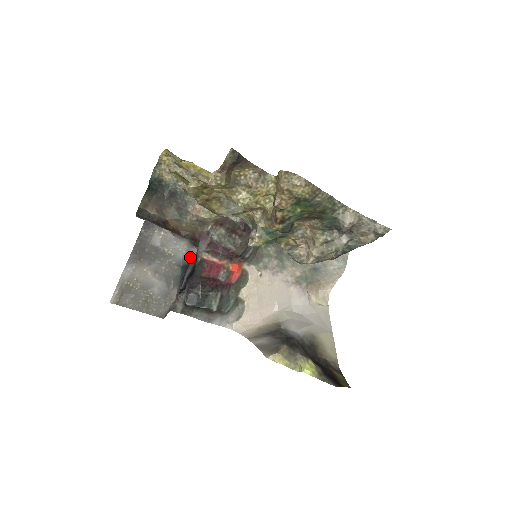
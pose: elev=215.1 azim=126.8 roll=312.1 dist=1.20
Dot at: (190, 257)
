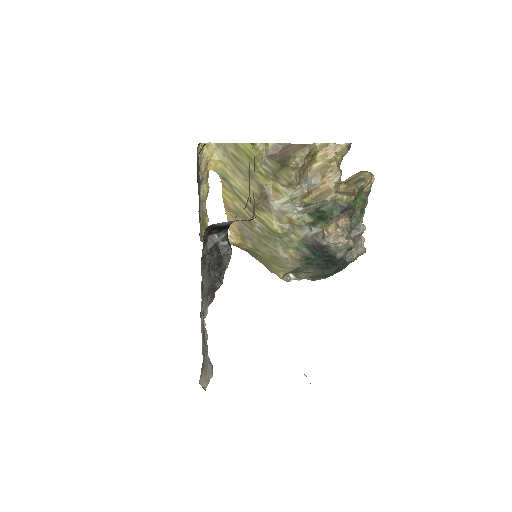
Dot at: occluded
